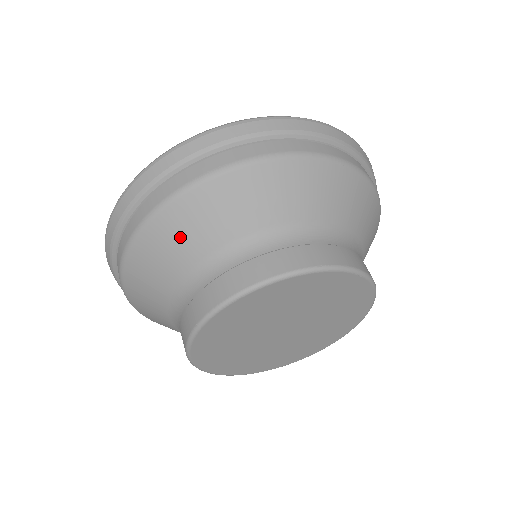
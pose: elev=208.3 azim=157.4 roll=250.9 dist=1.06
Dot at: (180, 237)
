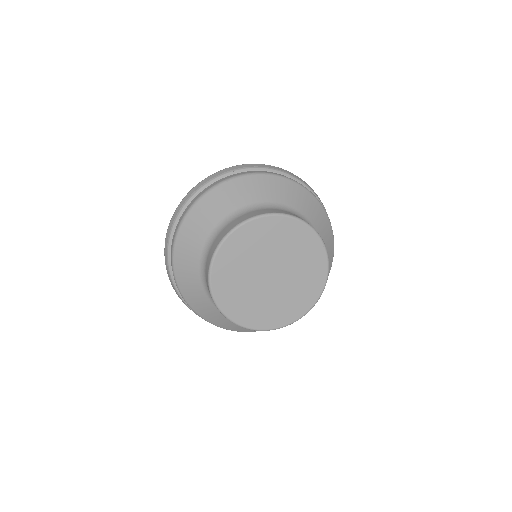
Dot at: (187, 270)
